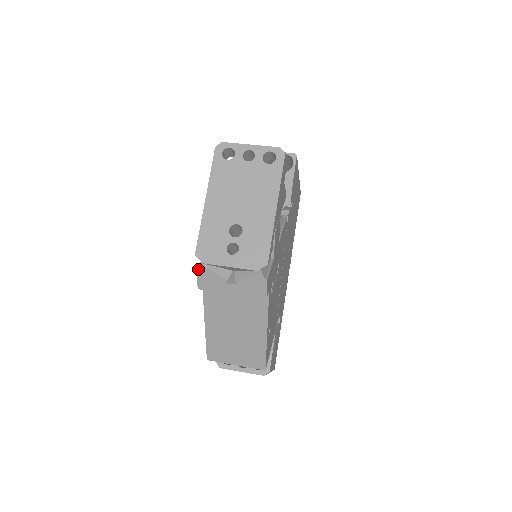
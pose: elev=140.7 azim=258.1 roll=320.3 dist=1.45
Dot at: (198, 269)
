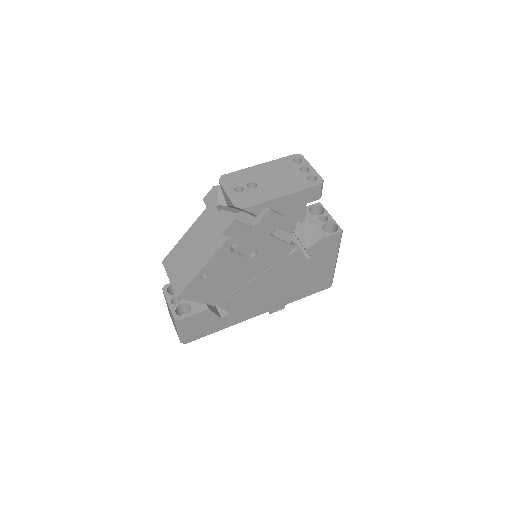
Dot at: (214, 187)
